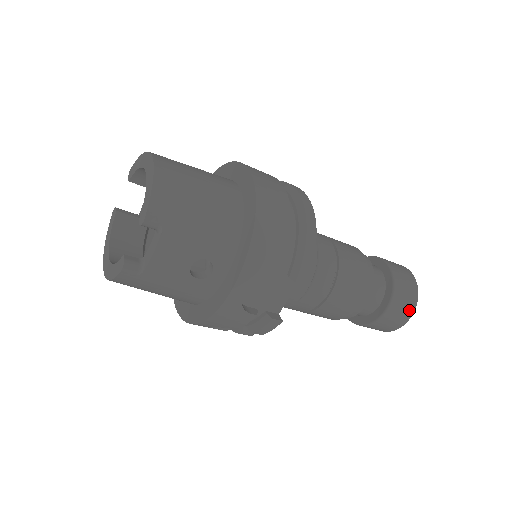
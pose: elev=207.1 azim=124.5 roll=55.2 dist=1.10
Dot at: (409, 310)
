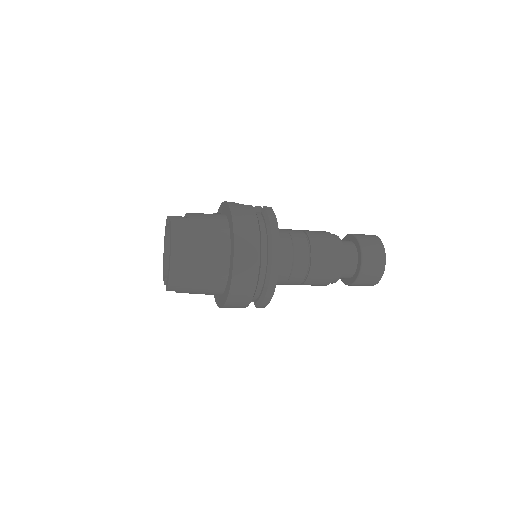
Dot at: occluded
